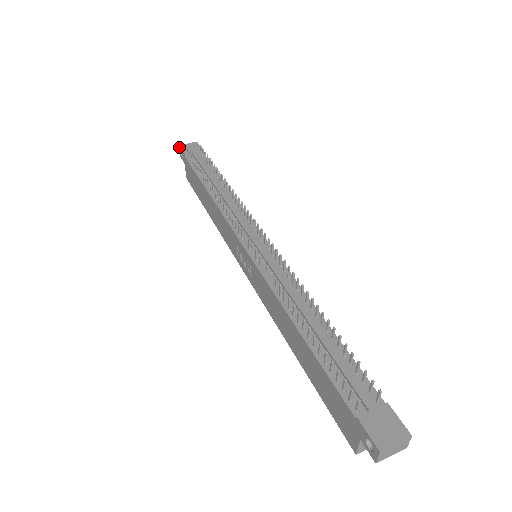
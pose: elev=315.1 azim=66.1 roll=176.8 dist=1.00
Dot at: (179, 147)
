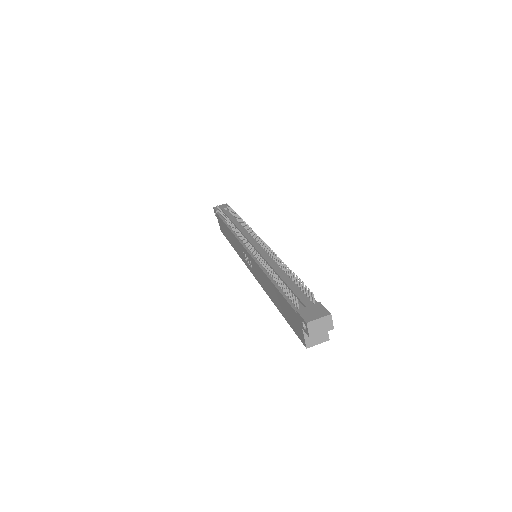
Dot at: (213, 208)
